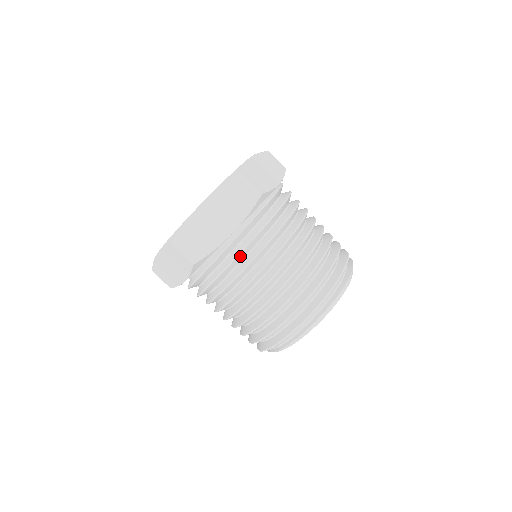
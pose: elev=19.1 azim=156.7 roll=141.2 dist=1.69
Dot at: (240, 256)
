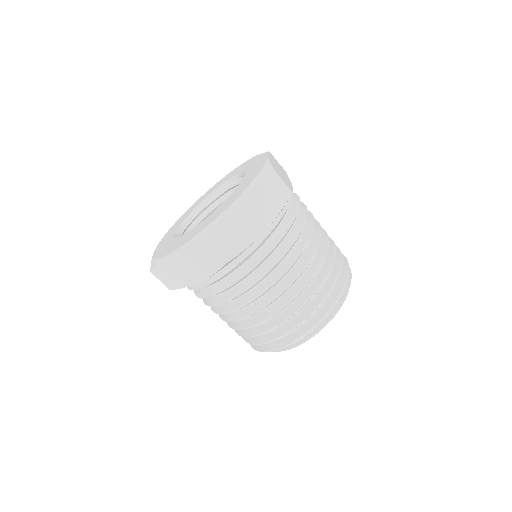
Dot at: (268, 254)
